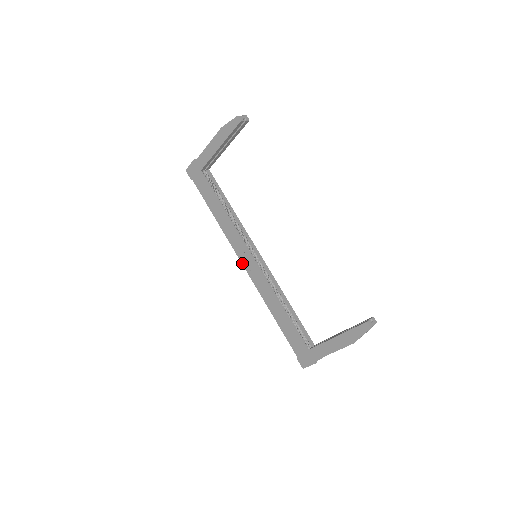
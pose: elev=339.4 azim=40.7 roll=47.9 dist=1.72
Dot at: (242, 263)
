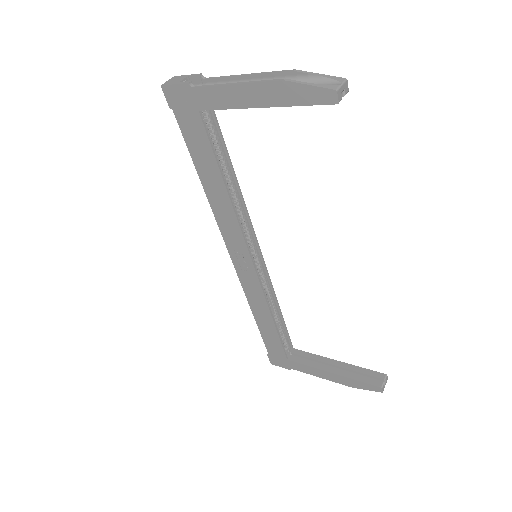
Dot at: (231, 257)
